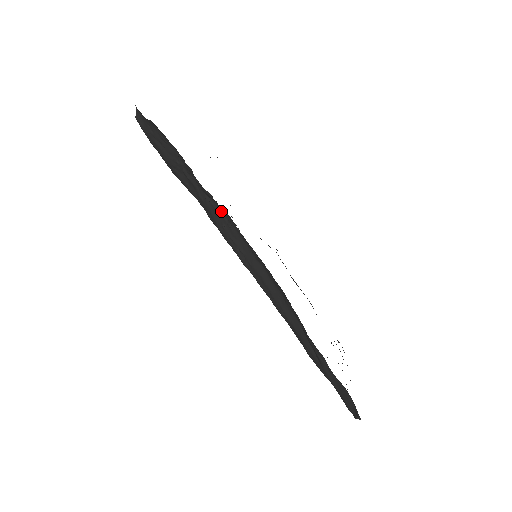
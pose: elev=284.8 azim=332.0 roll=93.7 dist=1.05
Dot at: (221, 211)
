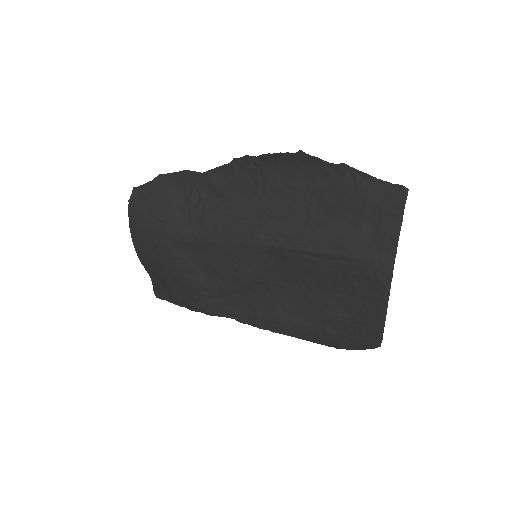
Dot at: (229, 207)
